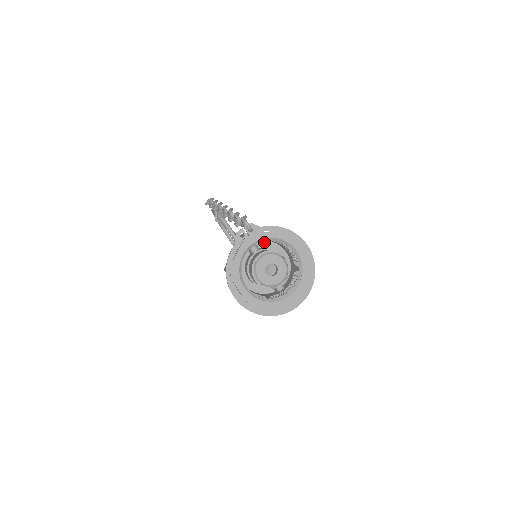
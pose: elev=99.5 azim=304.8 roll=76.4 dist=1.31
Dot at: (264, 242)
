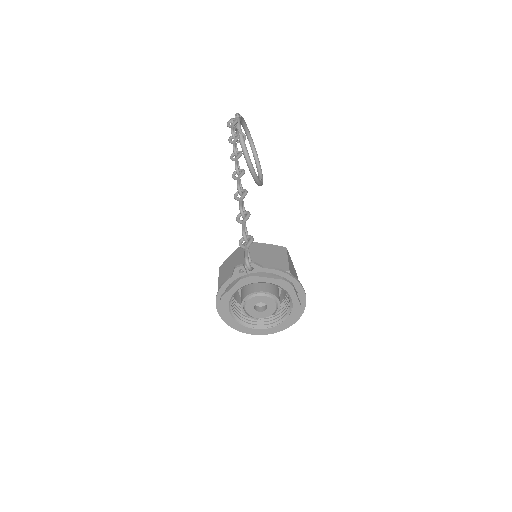
Dot at: occluded
